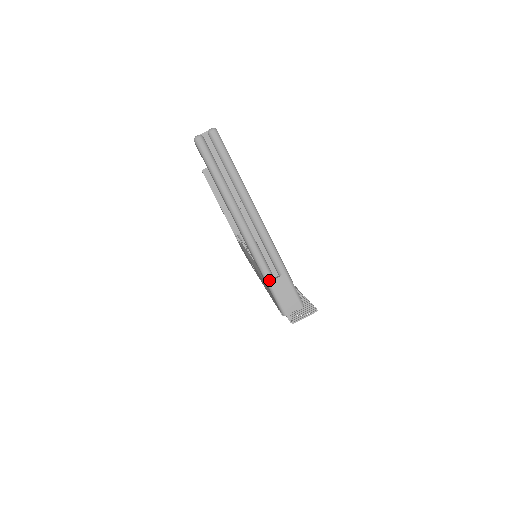
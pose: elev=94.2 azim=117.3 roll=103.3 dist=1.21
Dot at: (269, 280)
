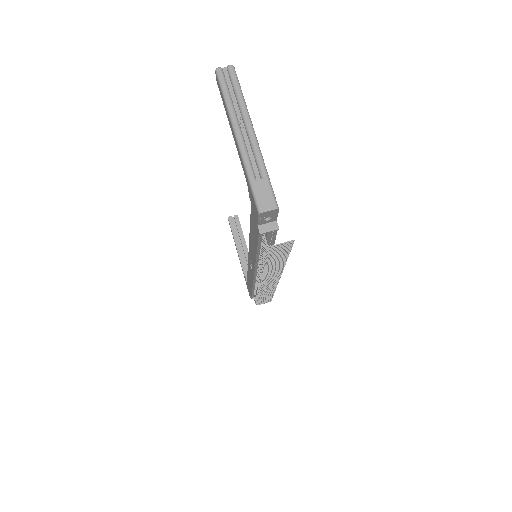
Dot at: (252, 180)
